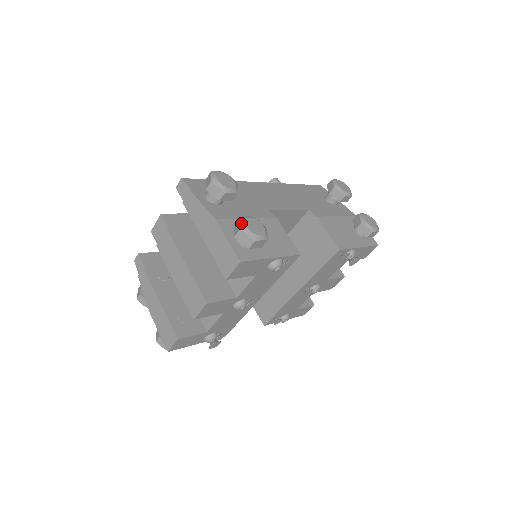
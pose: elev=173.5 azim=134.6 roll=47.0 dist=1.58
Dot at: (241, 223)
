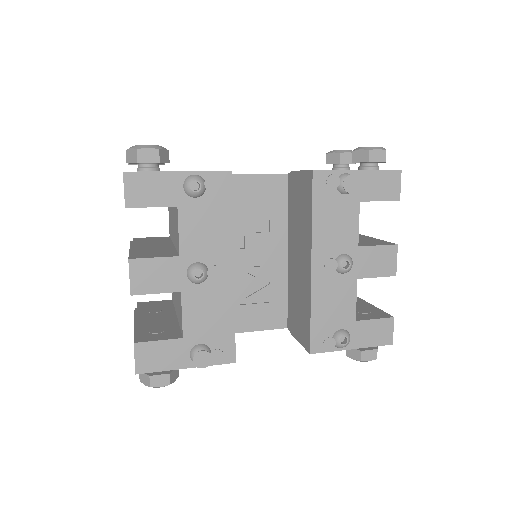
Dot at: occluded
